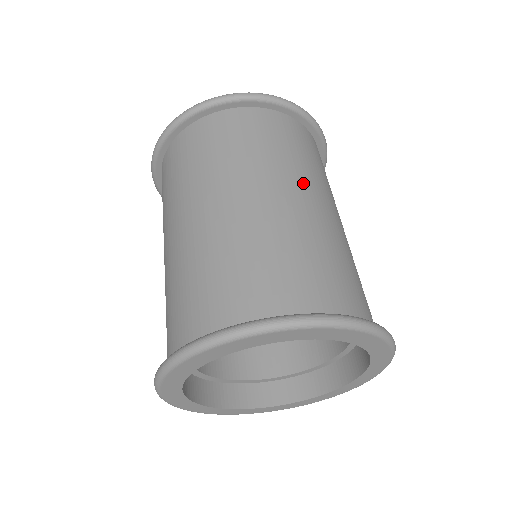
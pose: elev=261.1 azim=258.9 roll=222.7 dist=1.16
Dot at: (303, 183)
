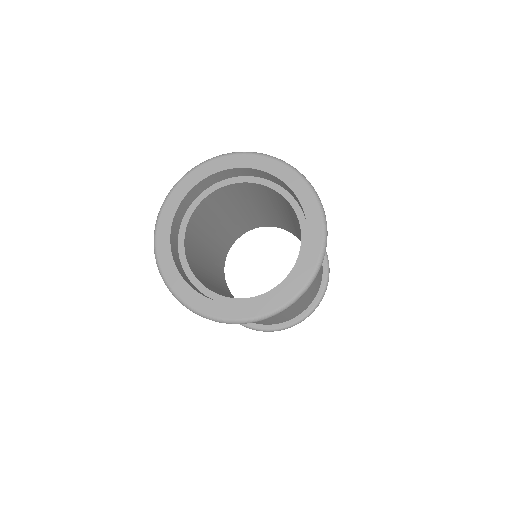
Dot at: occluded
